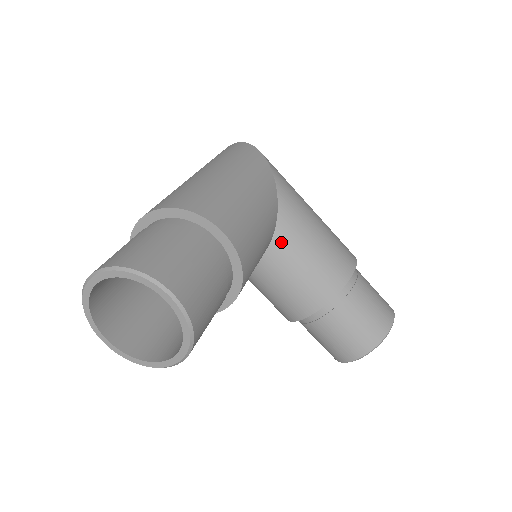
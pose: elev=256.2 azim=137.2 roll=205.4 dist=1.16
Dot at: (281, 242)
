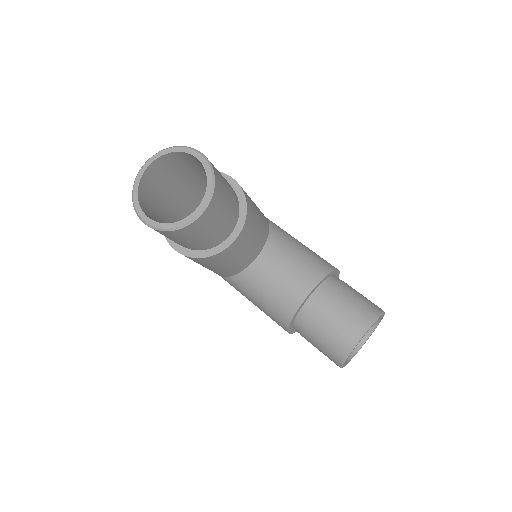
Dot at: (274, 241)
